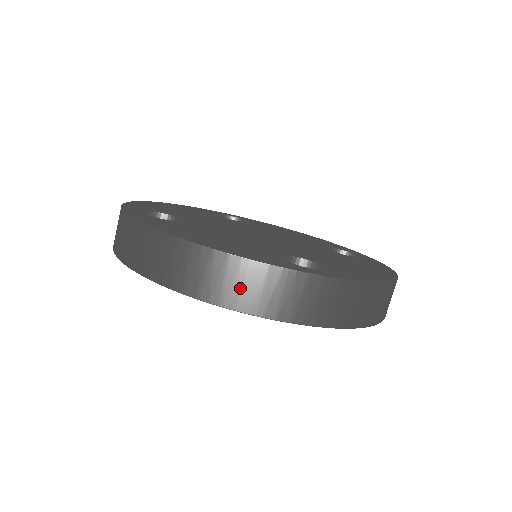
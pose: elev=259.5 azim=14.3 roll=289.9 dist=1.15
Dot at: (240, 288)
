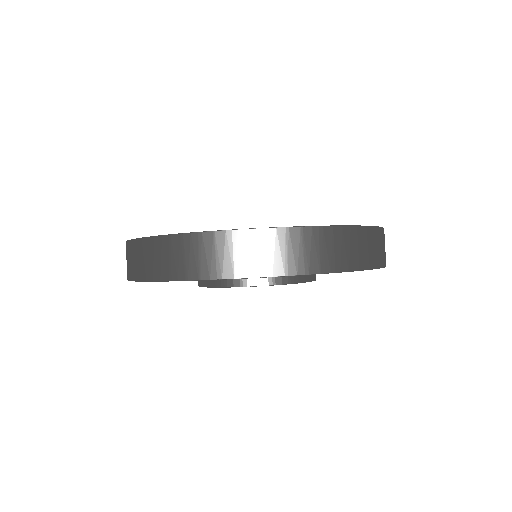
Dot at: (140, 262)
